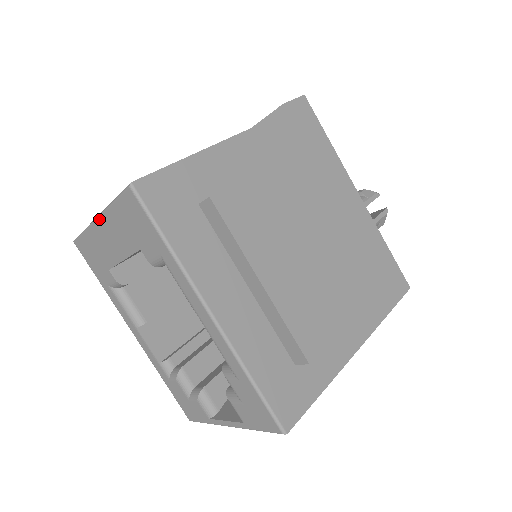
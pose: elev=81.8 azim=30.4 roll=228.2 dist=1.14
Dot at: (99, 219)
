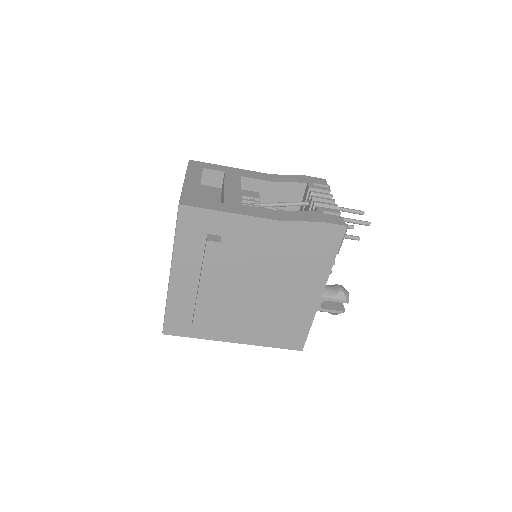
Dot at: occluded
